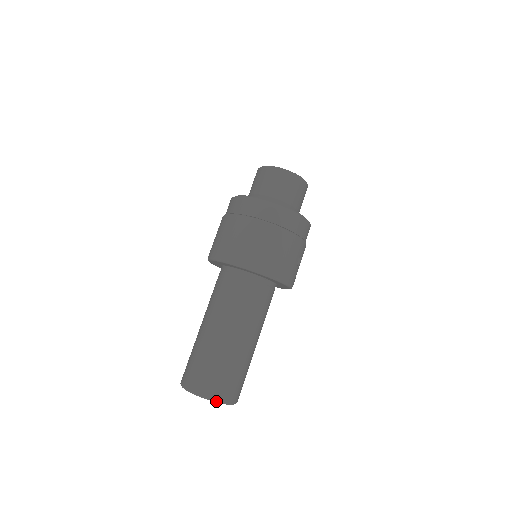
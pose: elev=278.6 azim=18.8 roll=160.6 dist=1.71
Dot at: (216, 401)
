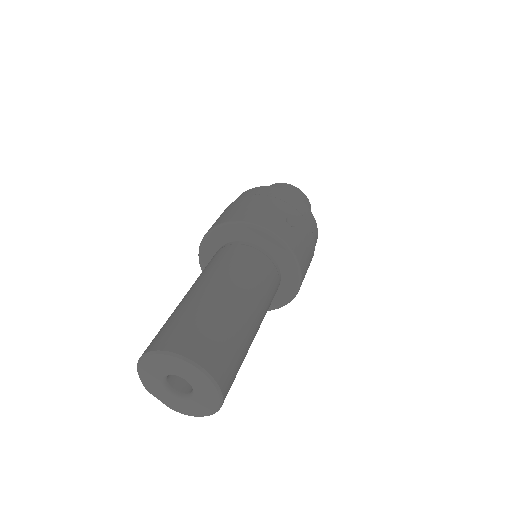
Dot at: (164, 352)
